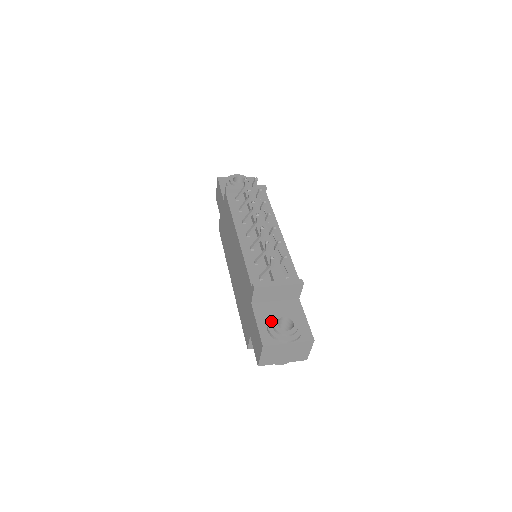
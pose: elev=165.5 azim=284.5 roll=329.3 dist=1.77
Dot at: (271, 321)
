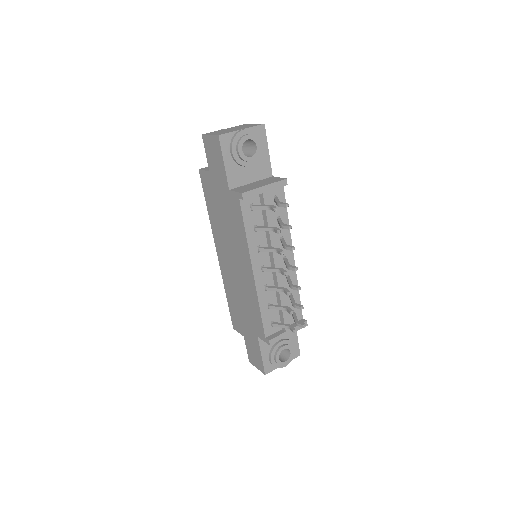
Dot at: (274, 354)
